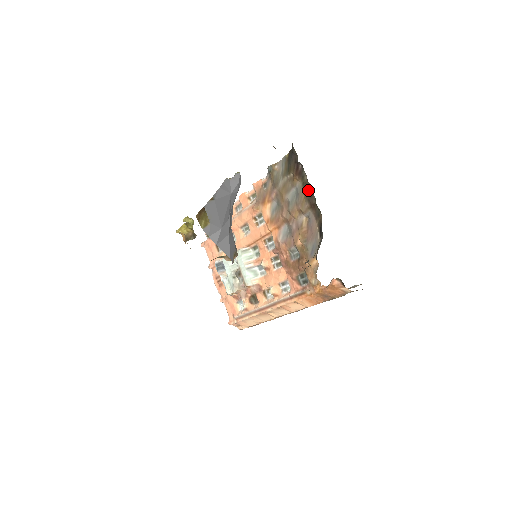
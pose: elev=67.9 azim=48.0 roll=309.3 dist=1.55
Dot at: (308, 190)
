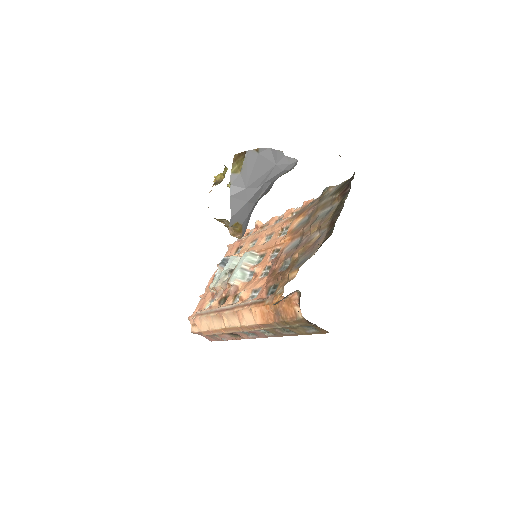
Dot at: (339, 209)
